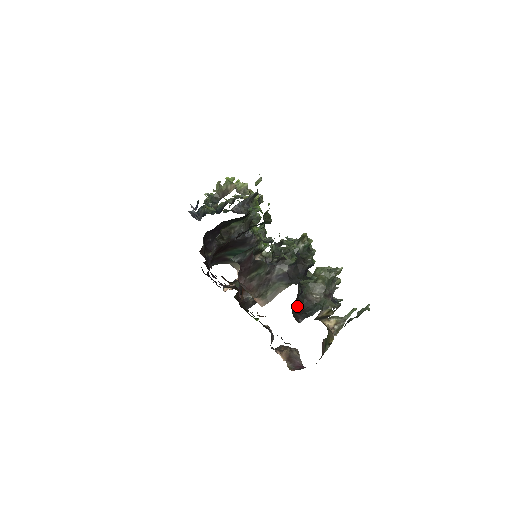
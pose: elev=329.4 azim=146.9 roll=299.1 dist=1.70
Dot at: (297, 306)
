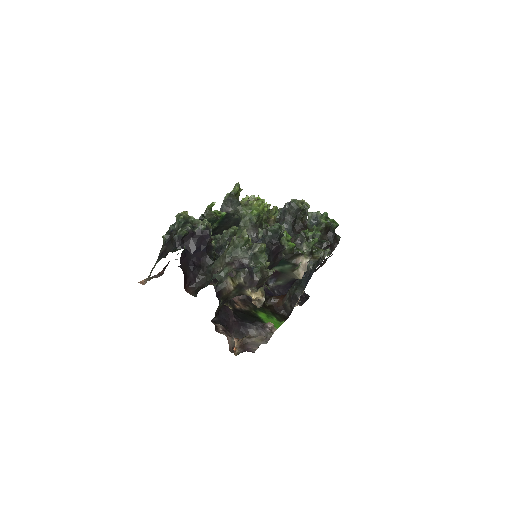
Dot at: (203, 282)
